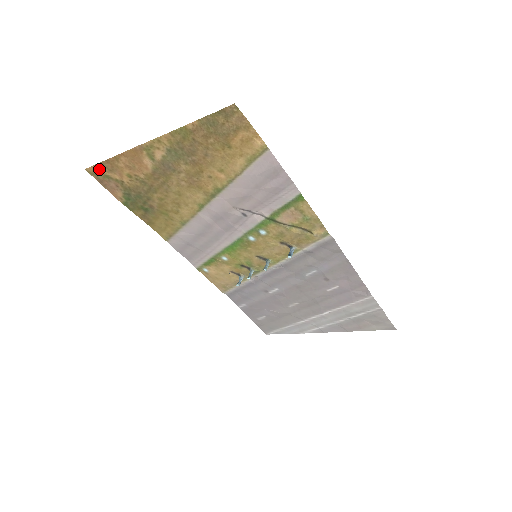
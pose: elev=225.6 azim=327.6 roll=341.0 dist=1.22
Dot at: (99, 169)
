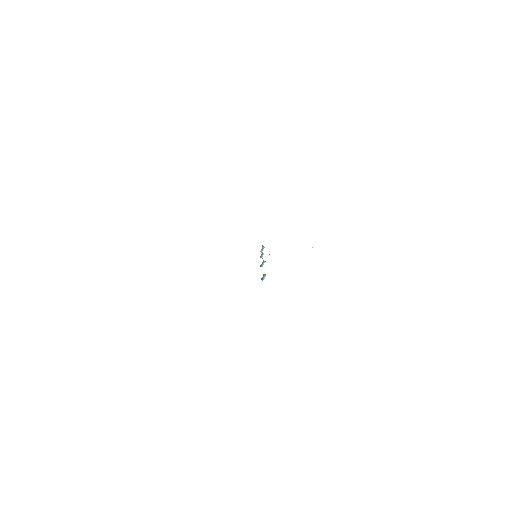
Dot at: occluded
